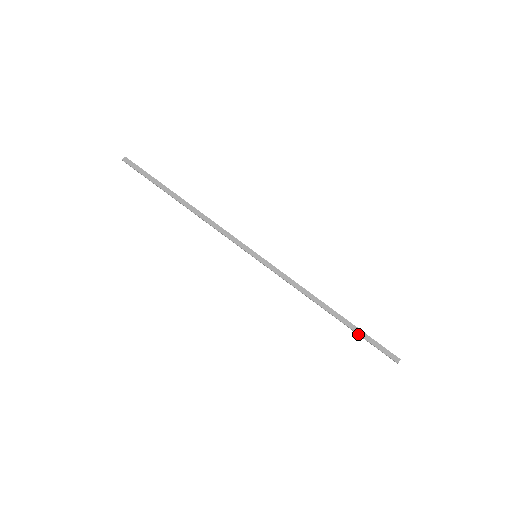
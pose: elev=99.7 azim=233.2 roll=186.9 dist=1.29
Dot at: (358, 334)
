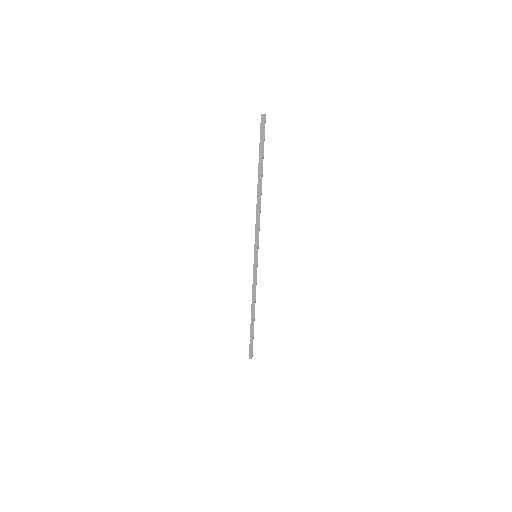
Dot at: (250, 334)
